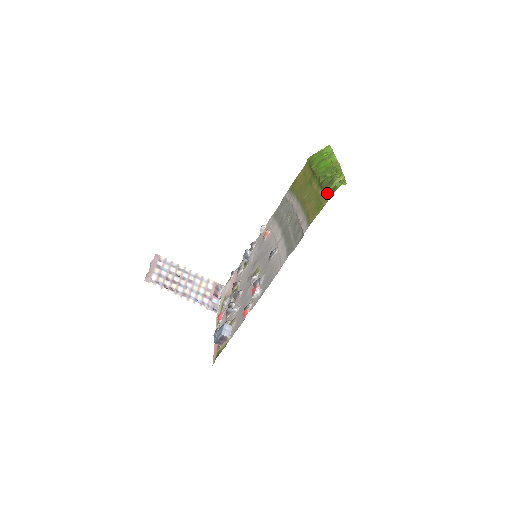
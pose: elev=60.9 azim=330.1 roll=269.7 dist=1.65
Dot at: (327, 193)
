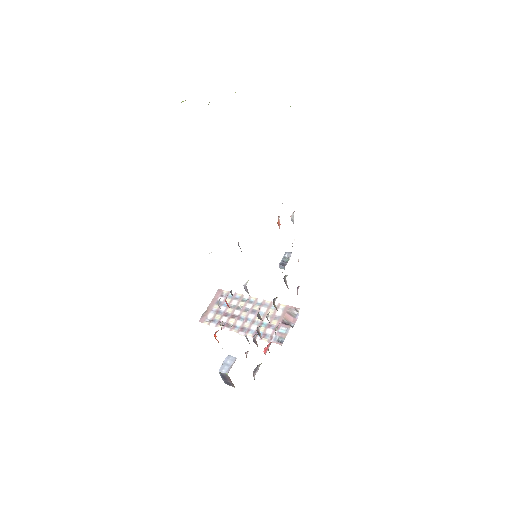
Dot at: occluded
